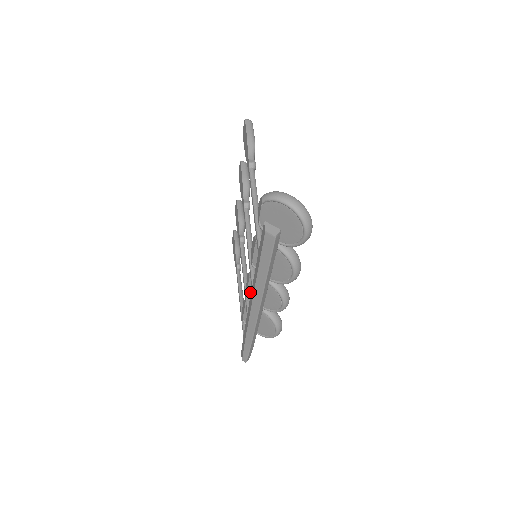
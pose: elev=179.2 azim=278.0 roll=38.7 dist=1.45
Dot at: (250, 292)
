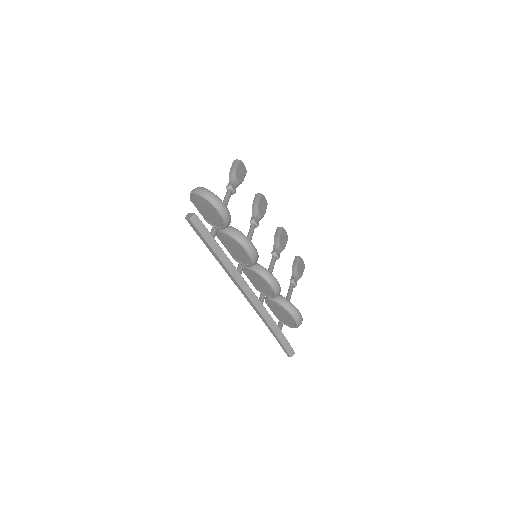
Dot at: (255, 286)
